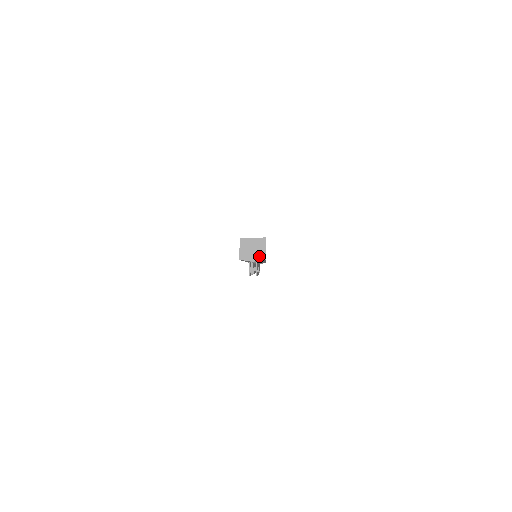
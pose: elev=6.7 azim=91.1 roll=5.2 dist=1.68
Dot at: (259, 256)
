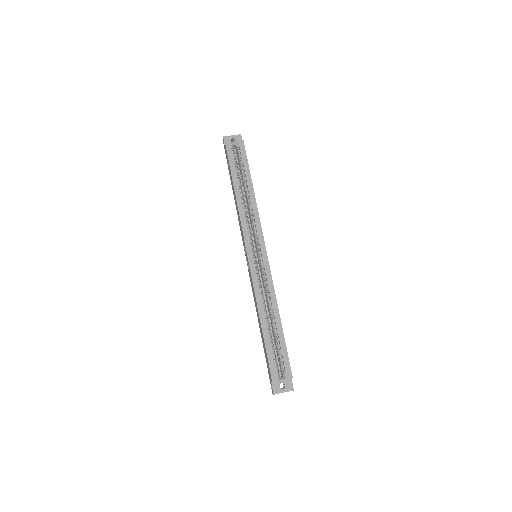
Dot at: occluded
